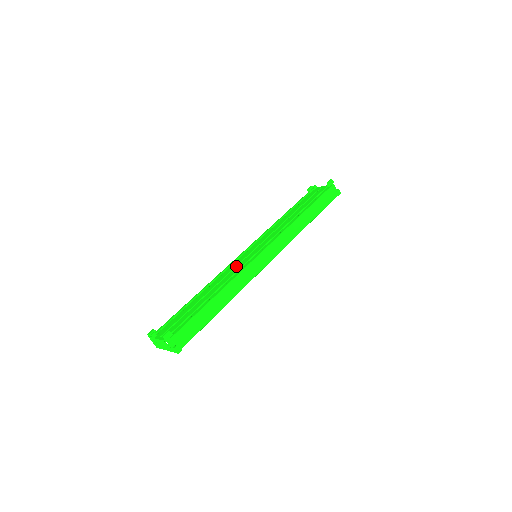
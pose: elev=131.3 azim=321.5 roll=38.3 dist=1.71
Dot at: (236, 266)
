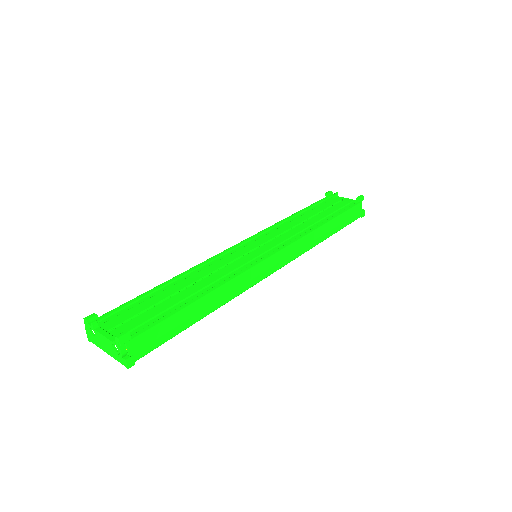
Dot at: (231, 261)
